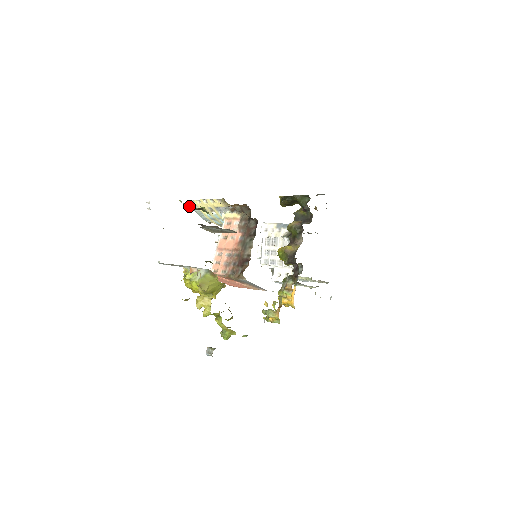
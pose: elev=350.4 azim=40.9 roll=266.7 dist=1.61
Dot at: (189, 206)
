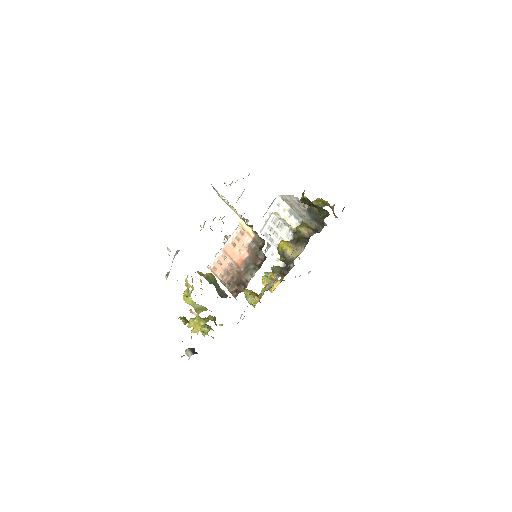
Dot at: occluded
